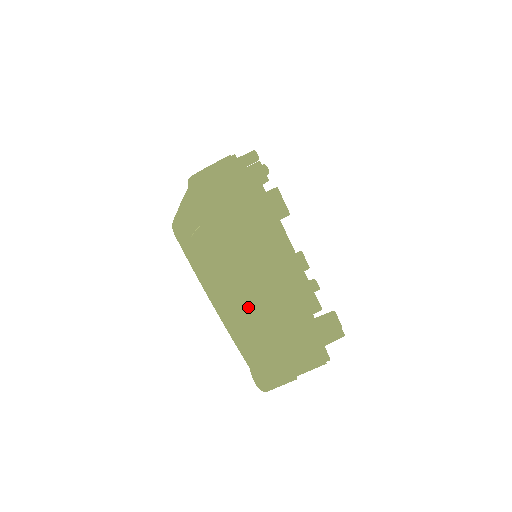
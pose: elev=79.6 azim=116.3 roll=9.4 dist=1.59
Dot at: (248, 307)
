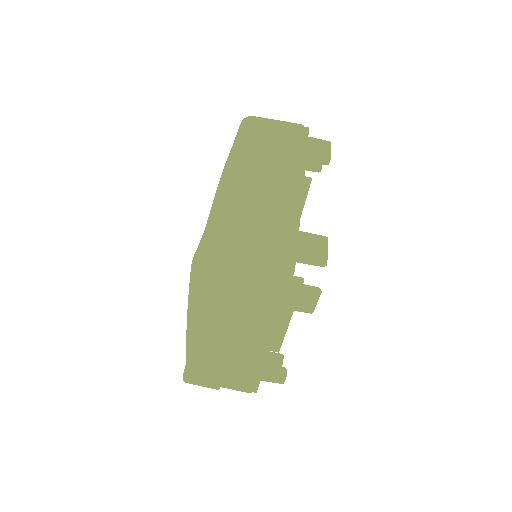
Dot at: (218, 336)
